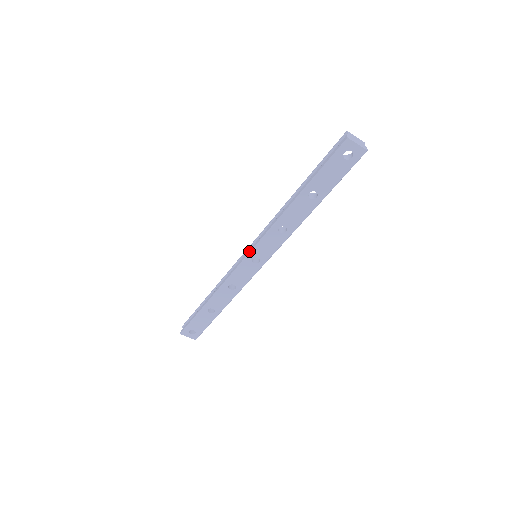
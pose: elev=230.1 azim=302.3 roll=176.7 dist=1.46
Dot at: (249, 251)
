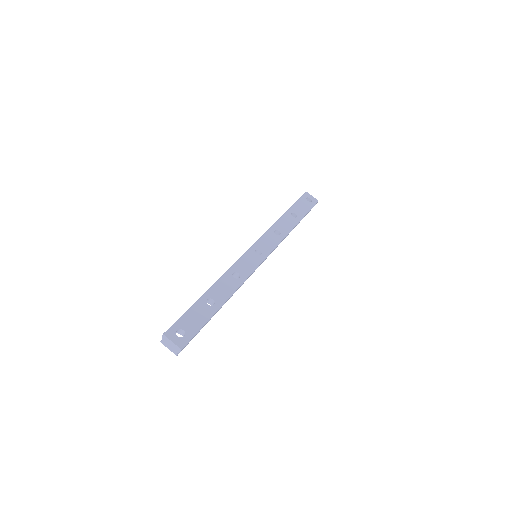
Dot at: (252, 245)
